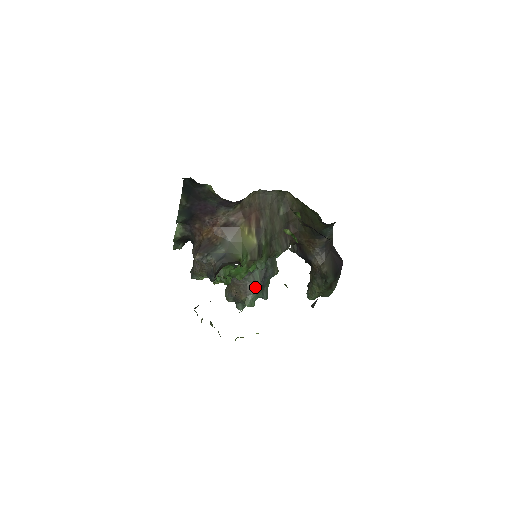
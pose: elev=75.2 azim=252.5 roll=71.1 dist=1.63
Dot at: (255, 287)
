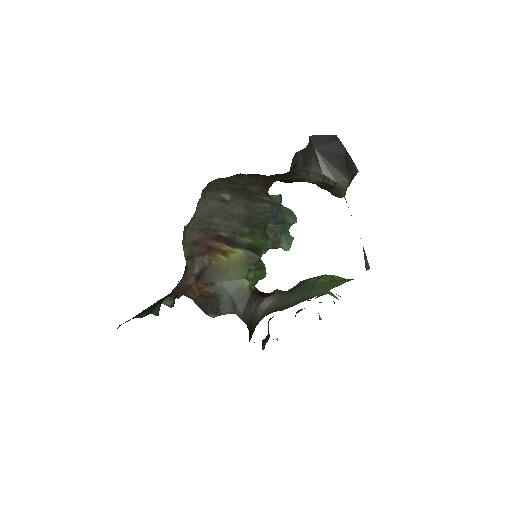
Dot at: (277, 232)
